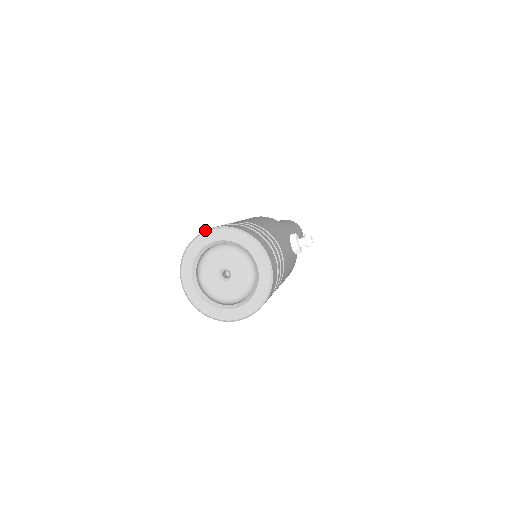
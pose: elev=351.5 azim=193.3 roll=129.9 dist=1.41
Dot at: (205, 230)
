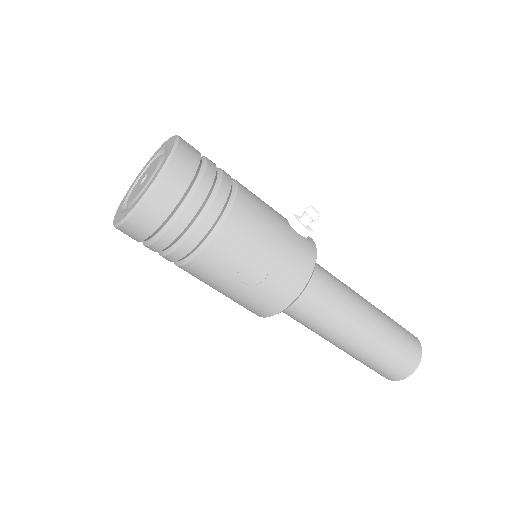
Dot at: occluded
